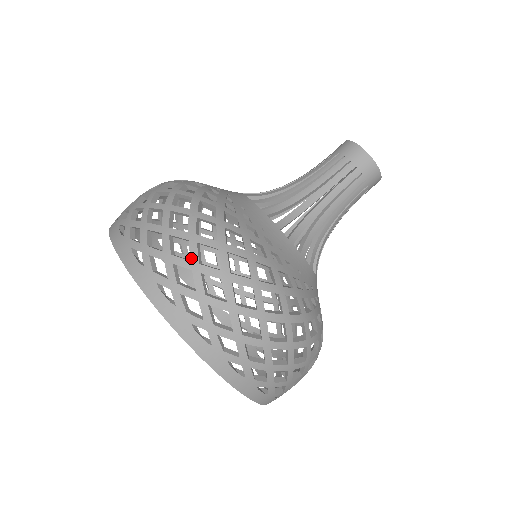
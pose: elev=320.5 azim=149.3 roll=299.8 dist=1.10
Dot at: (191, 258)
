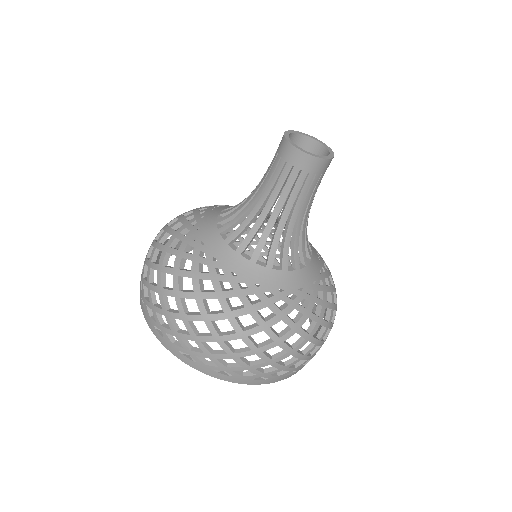
Dot at: (265, 361)
